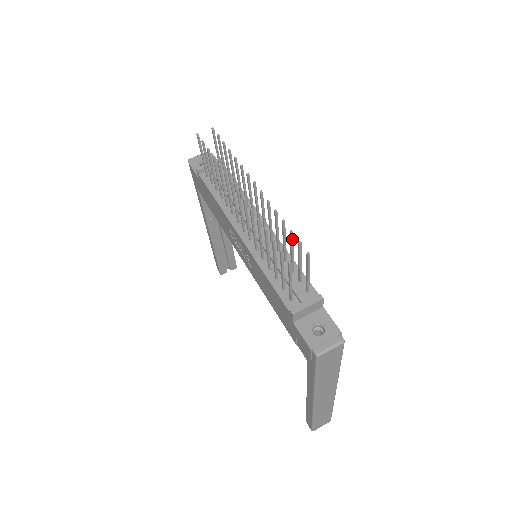
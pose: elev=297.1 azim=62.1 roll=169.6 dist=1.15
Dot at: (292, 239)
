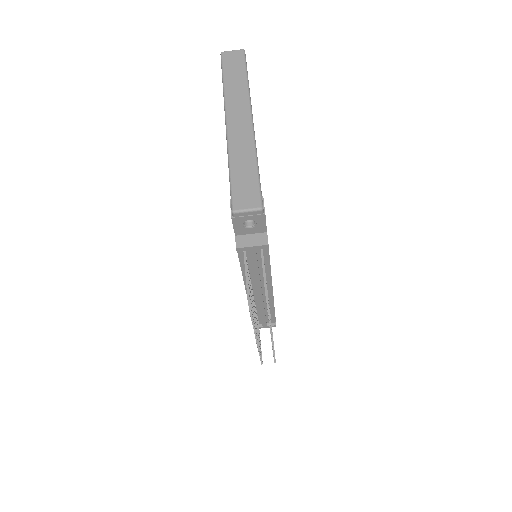
Dot at: occluded
